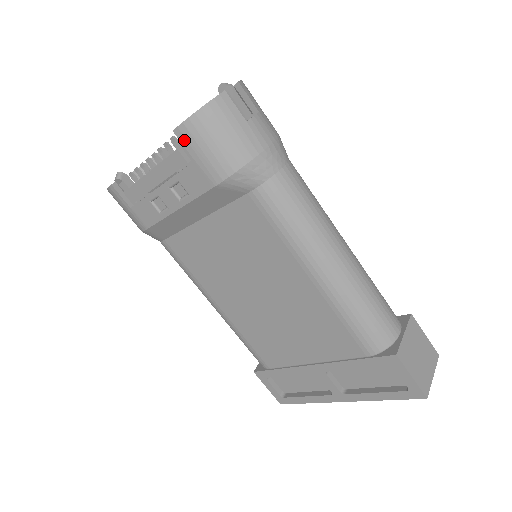
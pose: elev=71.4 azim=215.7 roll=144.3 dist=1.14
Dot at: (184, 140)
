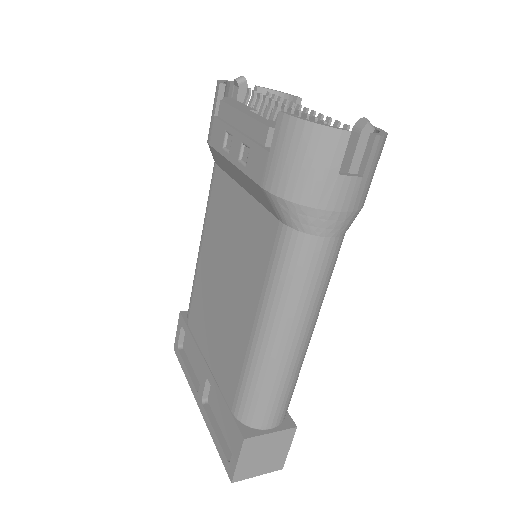
Dot at: (278, 128)
